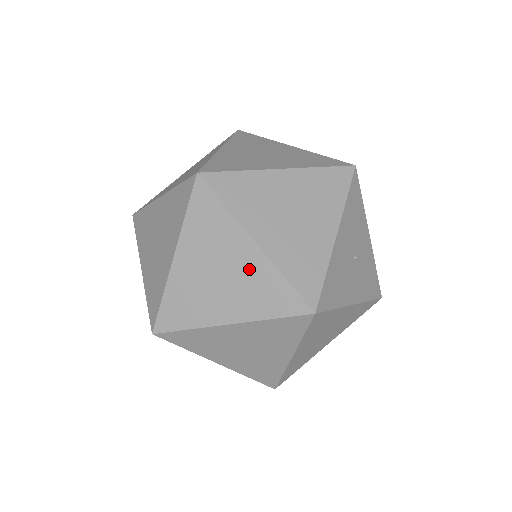
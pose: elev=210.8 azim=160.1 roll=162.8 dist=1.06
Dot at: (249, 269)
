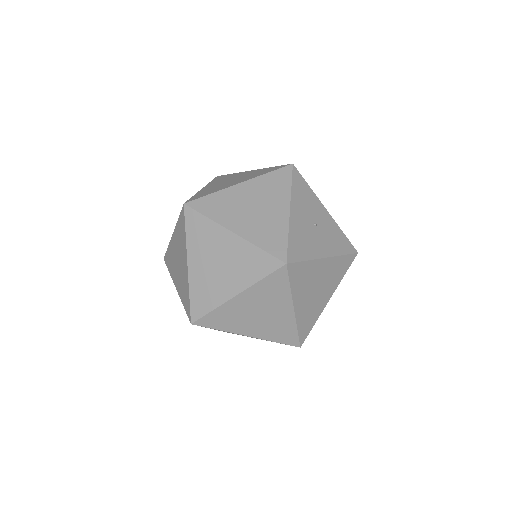
Dot at: (235, 252)
